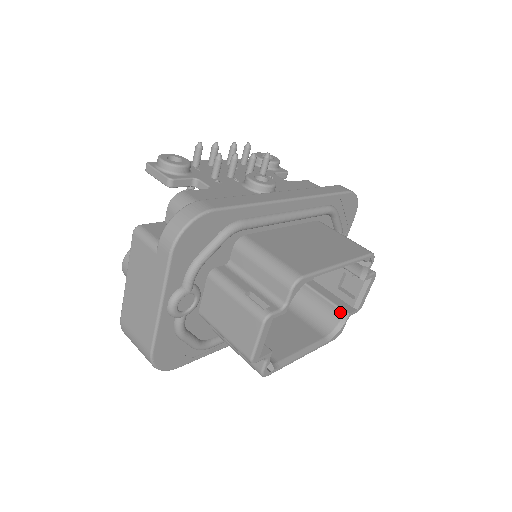
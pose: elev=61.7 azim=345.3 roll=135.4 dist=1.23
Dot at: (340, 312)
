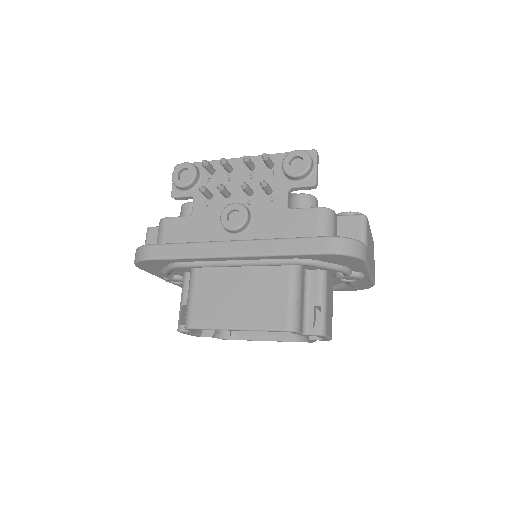
Dot at: occluded
